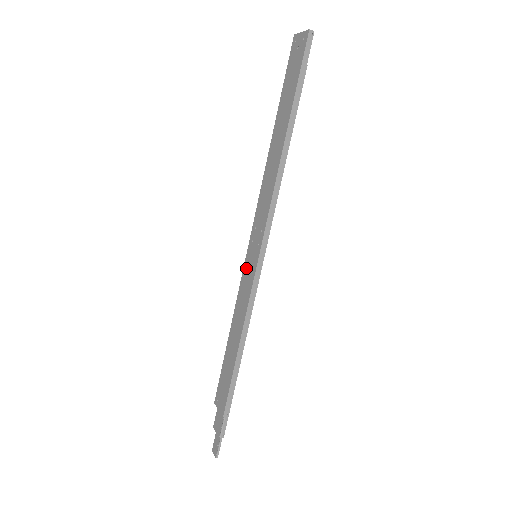
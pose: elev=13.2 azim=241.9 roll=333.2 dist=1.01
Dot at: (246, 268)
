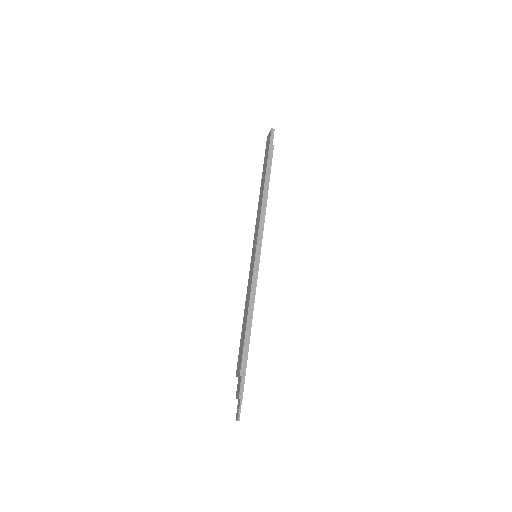
Dot at: (251, 267)
